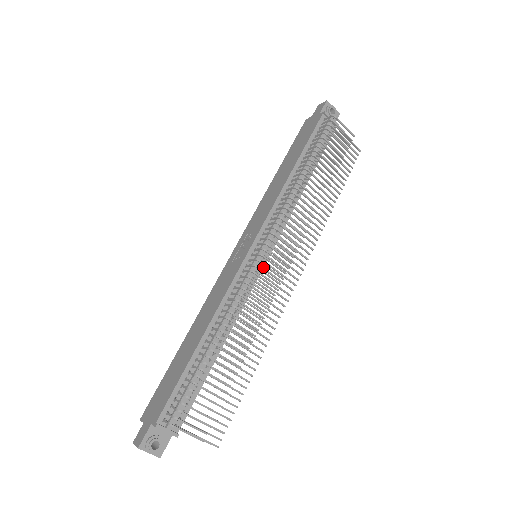
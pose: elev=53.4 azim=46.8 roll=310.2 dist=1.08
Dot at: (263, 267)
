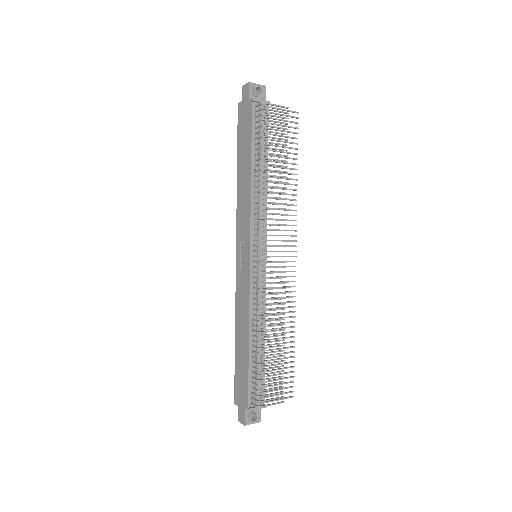
Dot at: occluded
